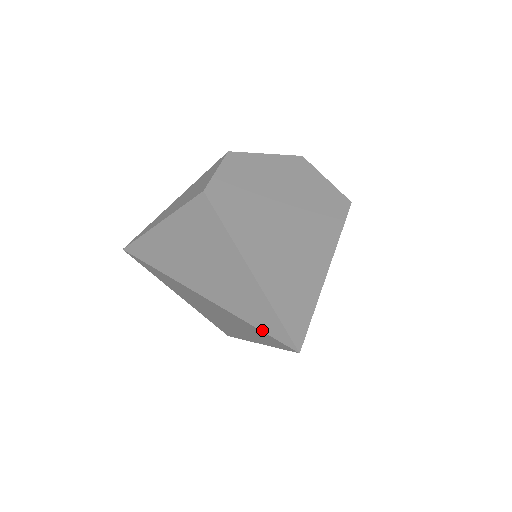
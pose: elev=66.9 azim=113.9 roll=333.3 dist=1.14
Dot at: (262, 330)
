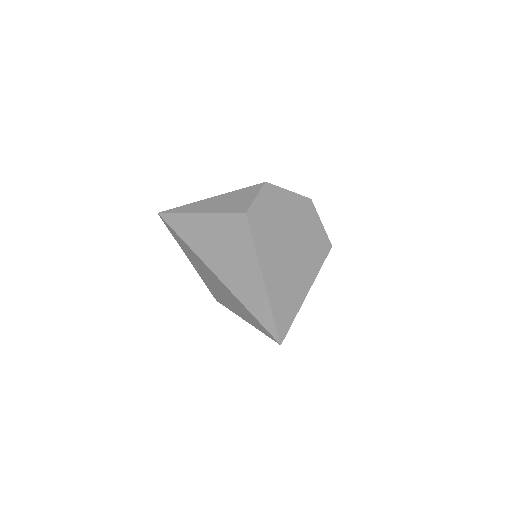
Dot at: (260, 322)
